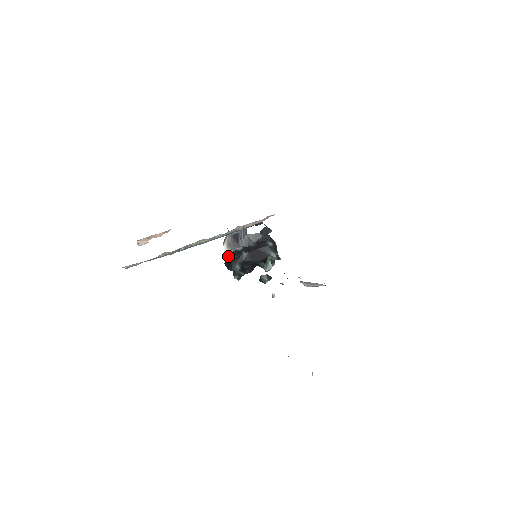
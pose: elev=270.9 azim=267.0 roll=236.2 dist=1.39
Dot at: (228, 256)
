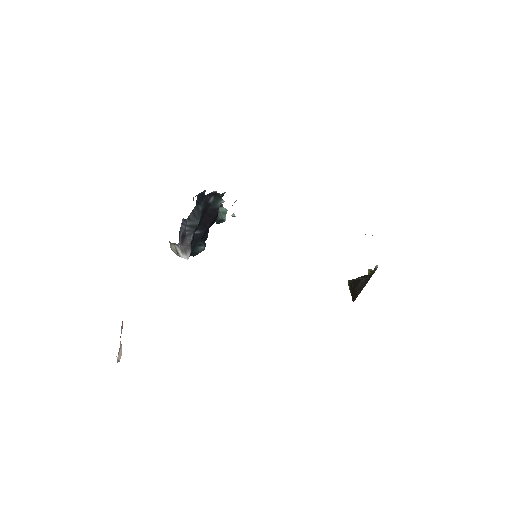
Dot at: occluded
